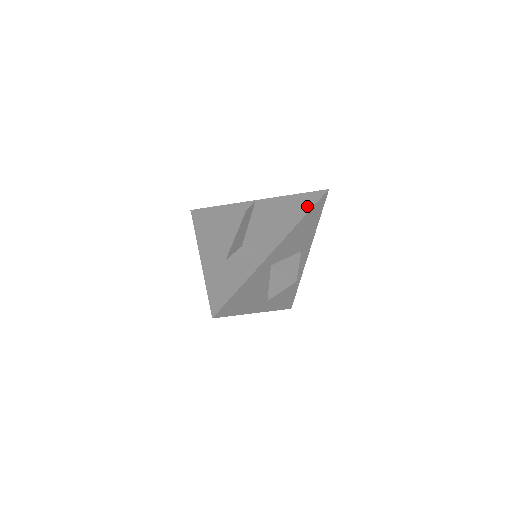
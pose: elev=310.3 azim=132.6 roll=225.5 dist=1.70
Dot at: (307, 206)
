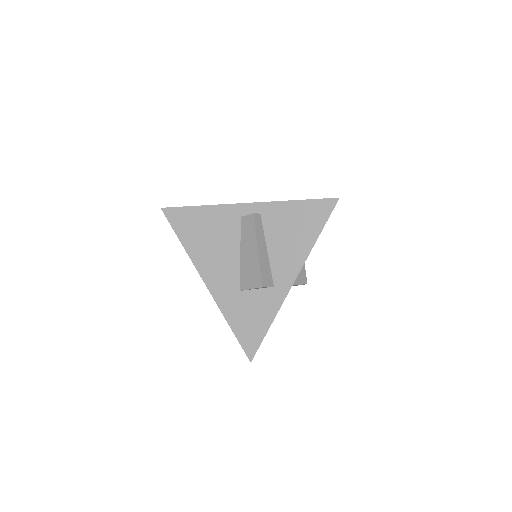
Dot at: (318, 222)
